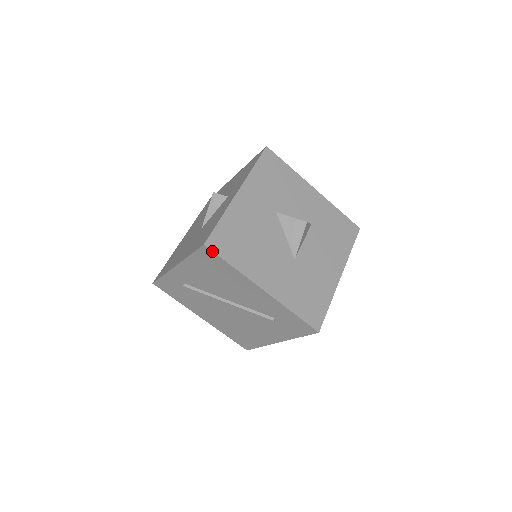
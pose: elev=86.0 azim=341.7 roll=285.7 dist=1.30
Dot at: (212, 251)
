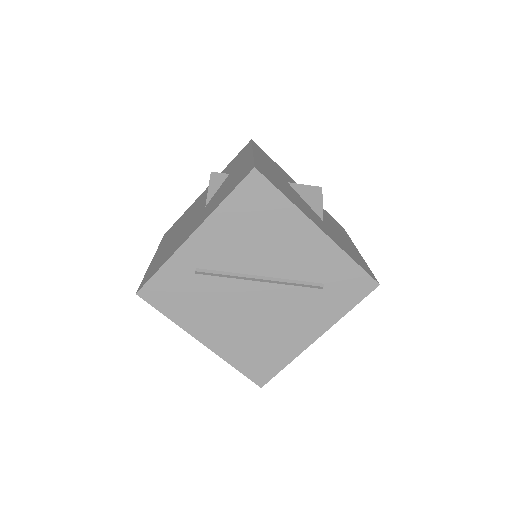
Dot at: (264, 176)
